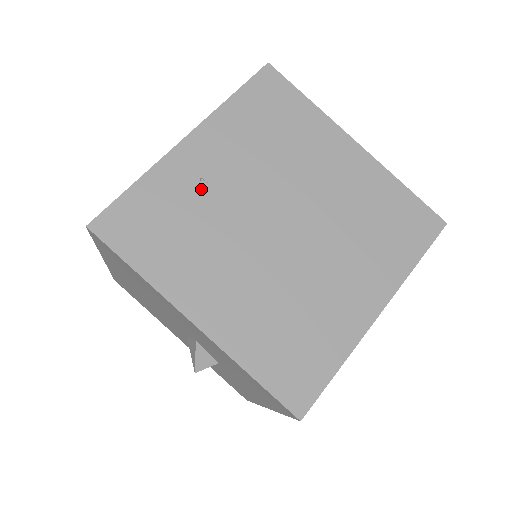
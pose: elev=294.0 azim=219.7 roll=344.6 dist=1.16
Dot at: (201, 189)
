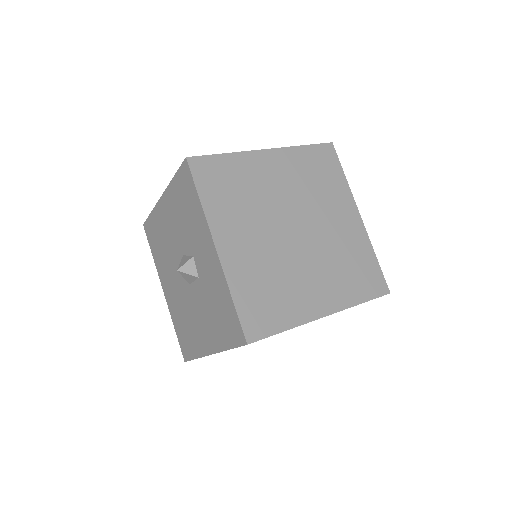
Dot at: occluded
